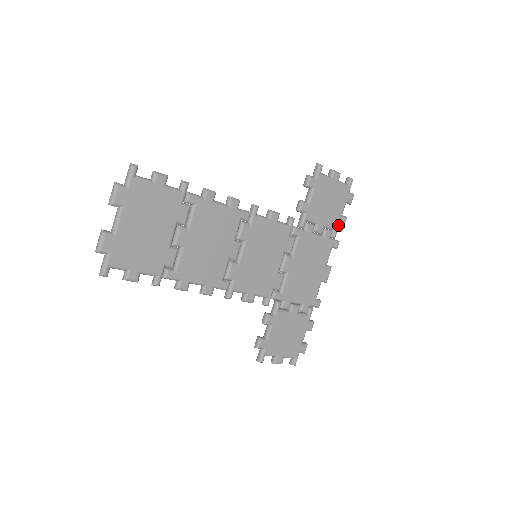
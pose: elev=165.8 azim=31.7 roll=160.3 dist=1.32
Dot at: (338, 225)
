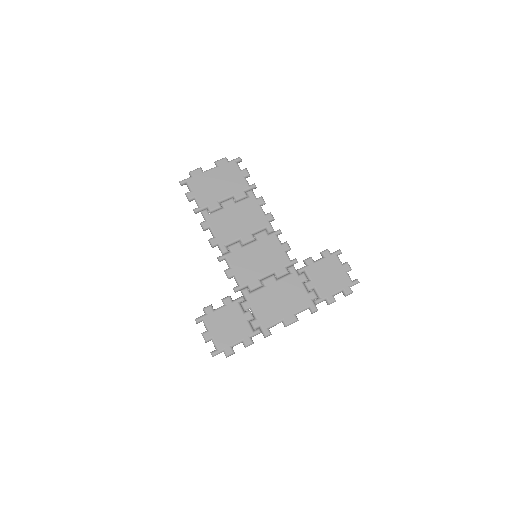
Dot at: (325, 297)
